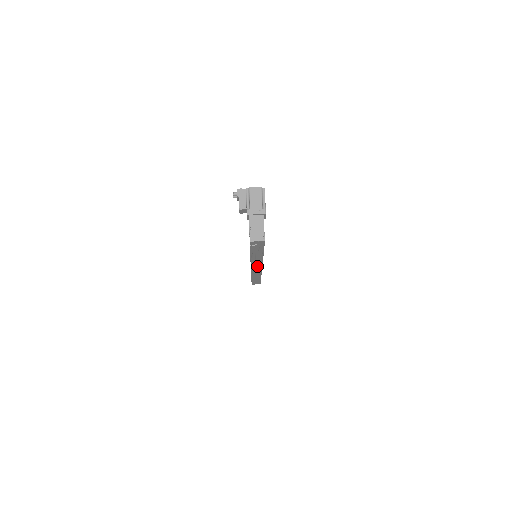
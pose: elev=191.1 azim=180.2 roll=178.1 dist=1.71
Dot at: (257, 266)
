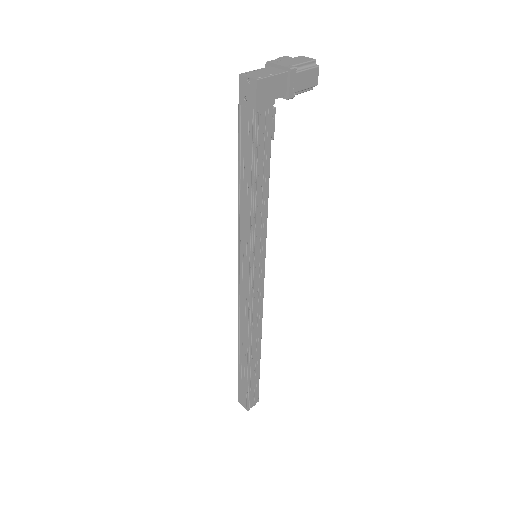
Dot at: (246, 270)
